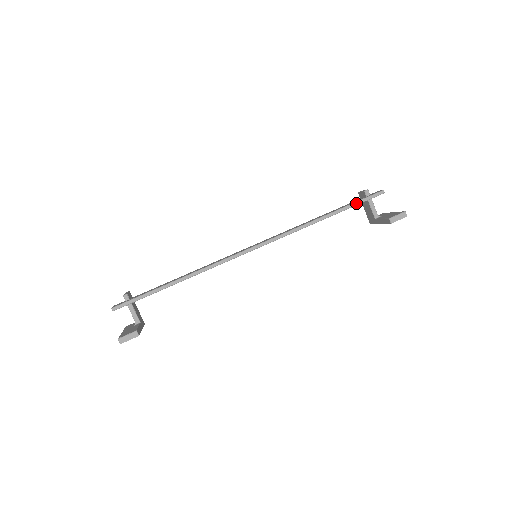
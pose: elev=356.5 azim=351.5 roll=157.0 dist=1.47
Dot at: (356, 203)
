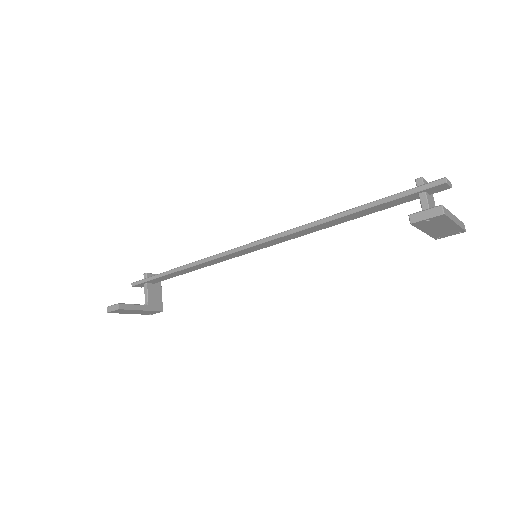
Dot at: (393, 196)
